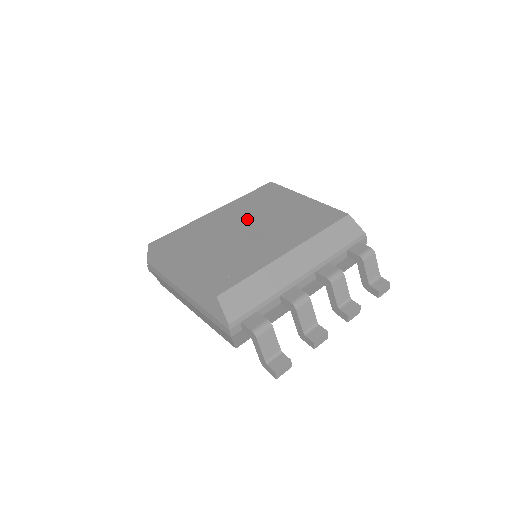
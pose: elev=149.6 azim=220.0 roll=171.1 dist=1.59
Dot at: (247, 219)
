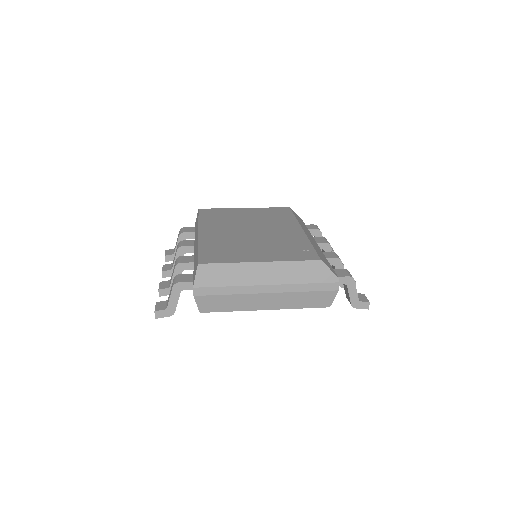
Dot at: (237, 227)
